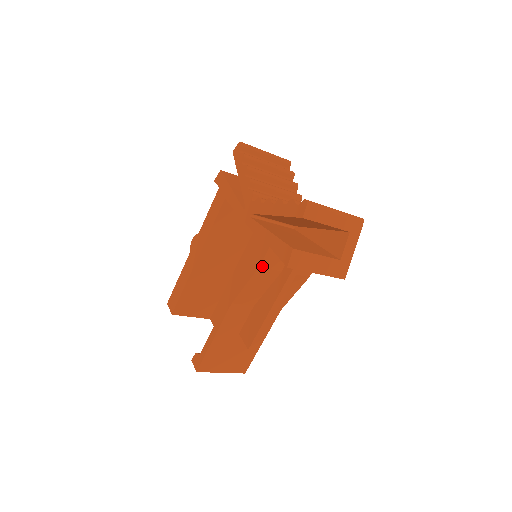
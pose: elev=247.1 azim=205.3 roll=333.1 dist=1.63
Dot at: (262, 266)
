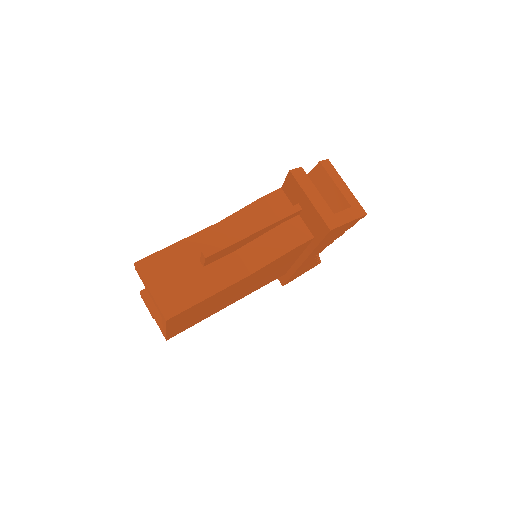
Dot at: (266, 198)
